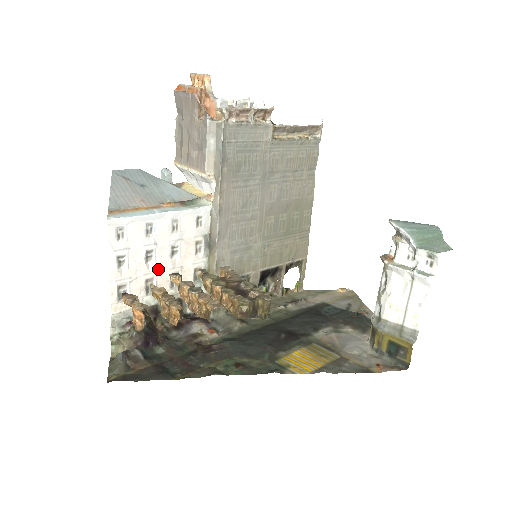
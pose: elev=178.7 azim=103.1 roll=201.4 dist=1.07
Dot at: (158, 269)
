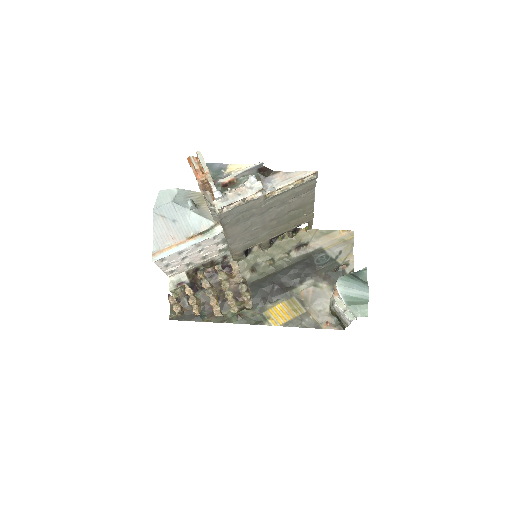
Dot at: (192, 259)
